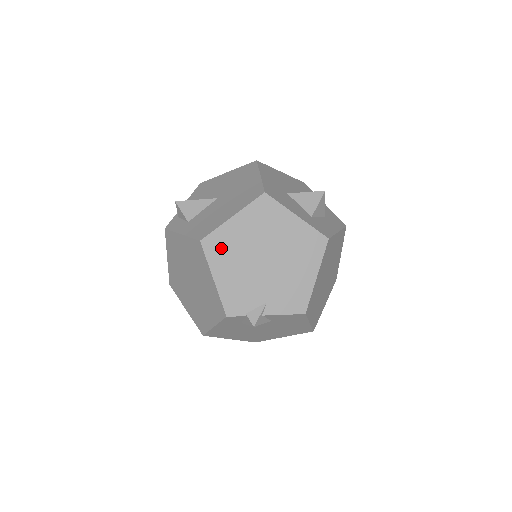
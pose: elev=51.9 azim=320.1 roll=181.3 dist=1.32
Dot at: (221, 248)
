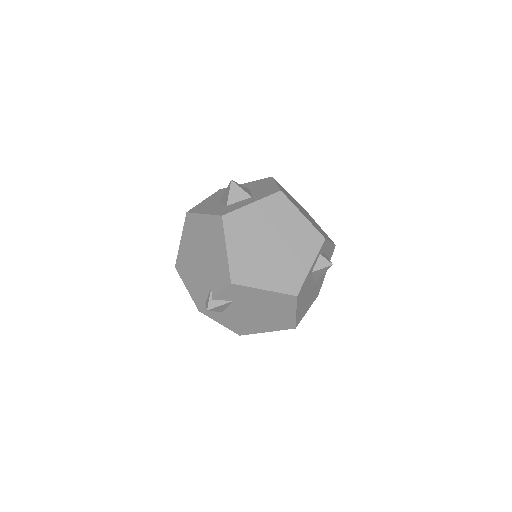
Dot at: (183, 265)
